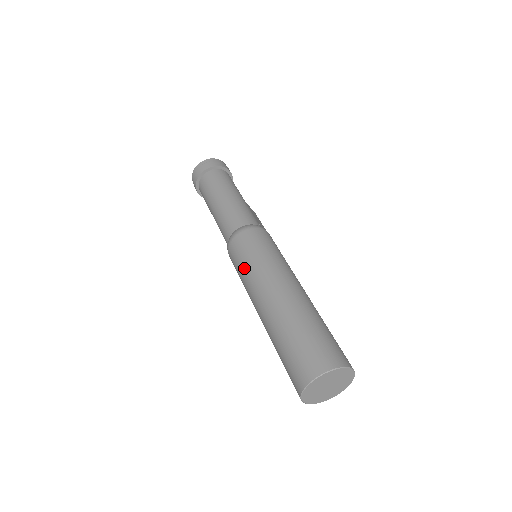
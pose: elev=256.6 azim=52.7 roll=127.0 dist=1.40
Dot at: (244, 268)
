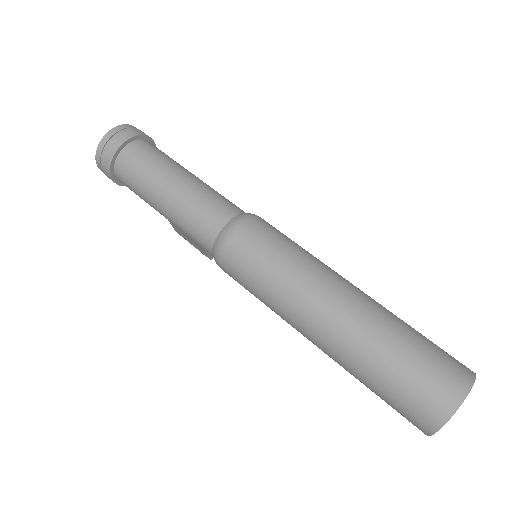
Dot at: (270, 276)
